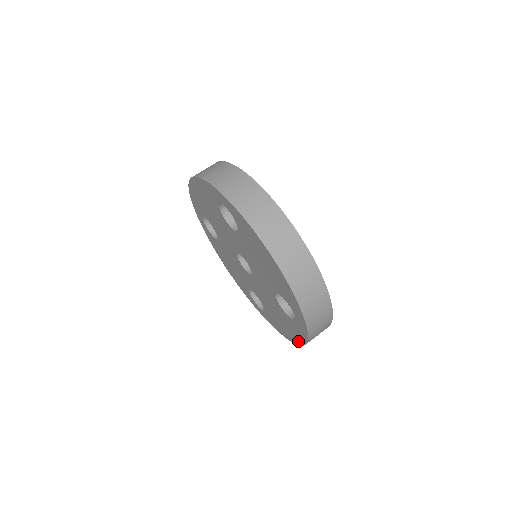
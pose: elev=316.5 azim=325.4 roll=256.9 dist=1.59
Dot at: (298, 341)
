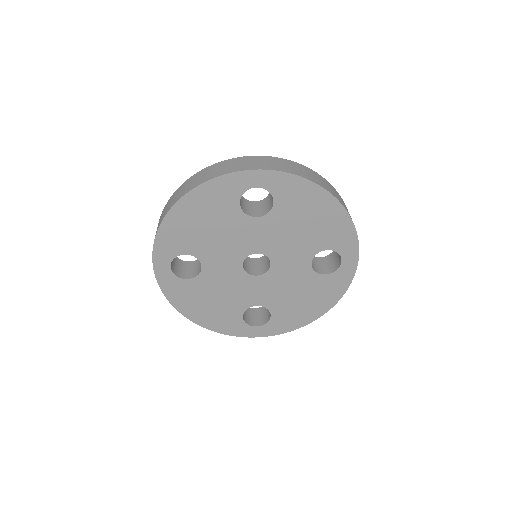
Dot at: (330, 303)
